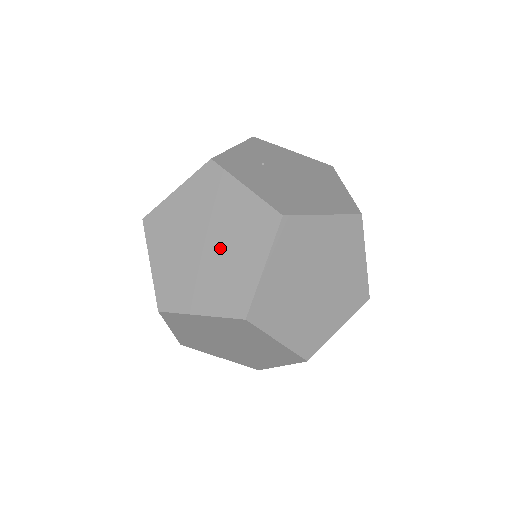
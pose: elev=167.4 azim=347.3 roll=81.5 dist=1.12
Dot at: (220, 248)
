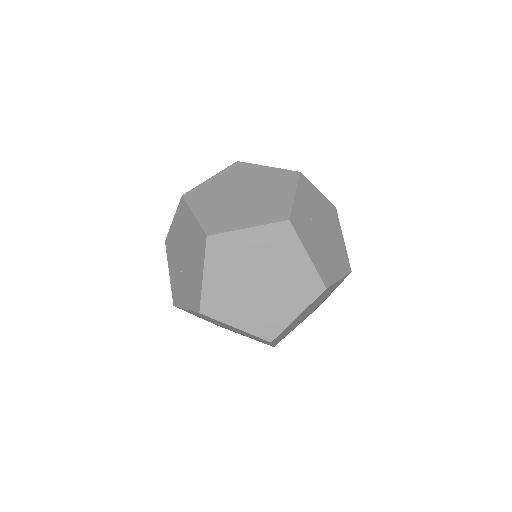
Dot at: (271, 290)
